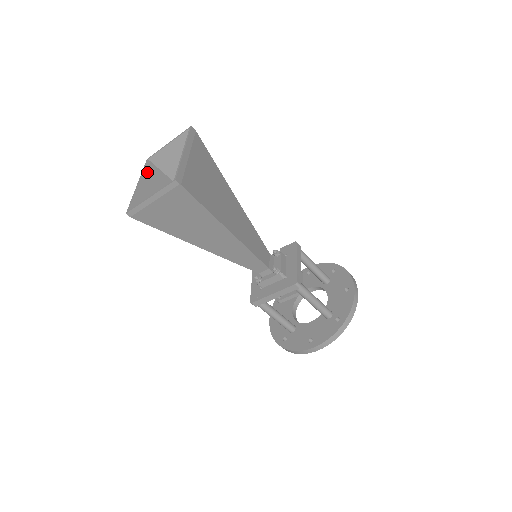
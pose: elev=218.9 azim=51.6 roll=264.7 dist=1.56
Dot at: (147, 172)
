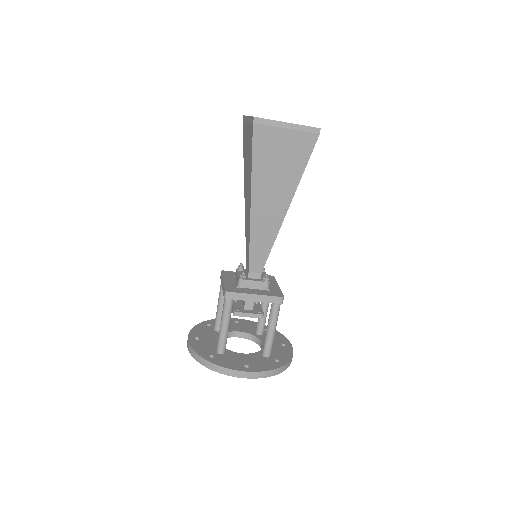
Dot at: occluded
